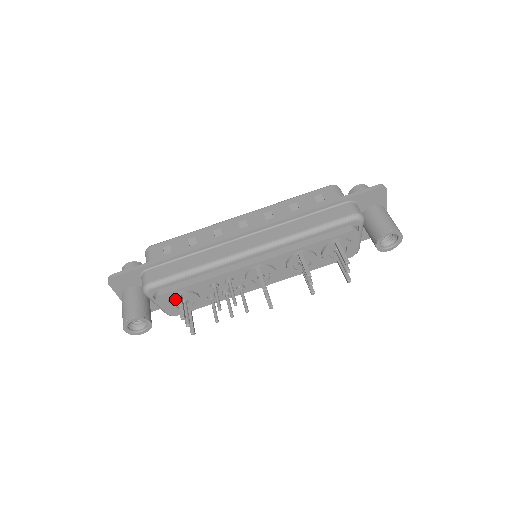
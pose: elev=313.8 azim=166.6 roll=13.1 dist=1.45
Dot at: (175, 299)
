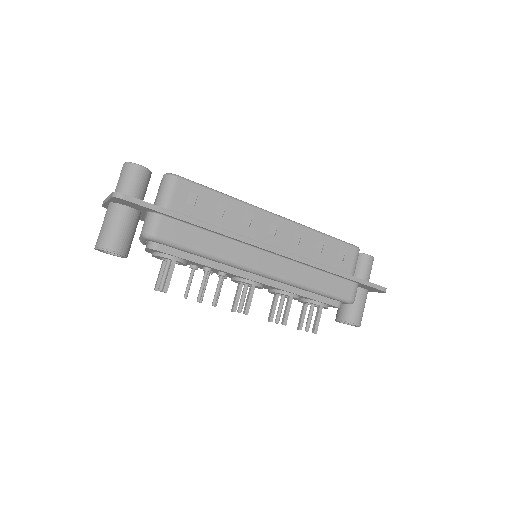
Dot at: (166, 258)
